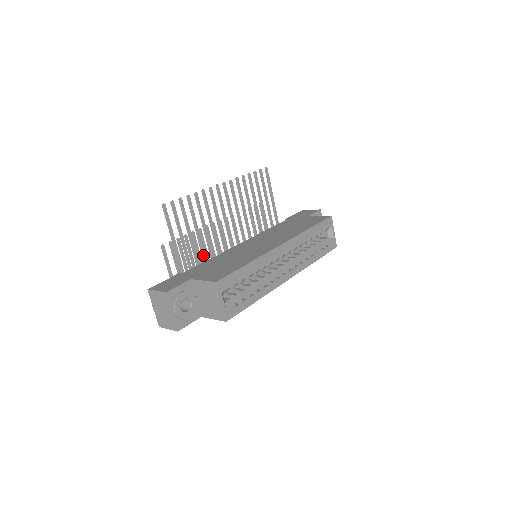
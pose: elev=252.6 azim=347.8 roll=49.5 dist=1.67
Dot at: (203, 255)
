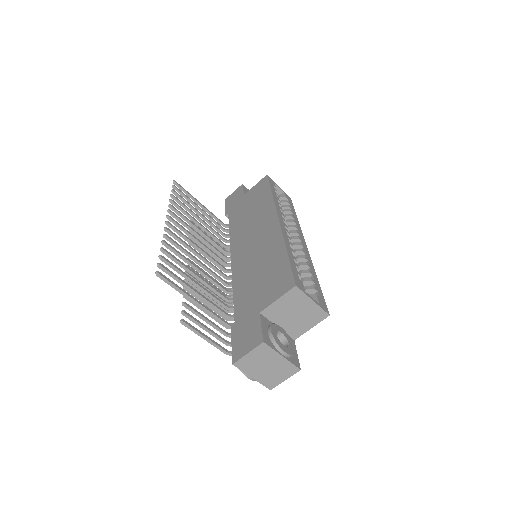
Dot at: (221, 295)
